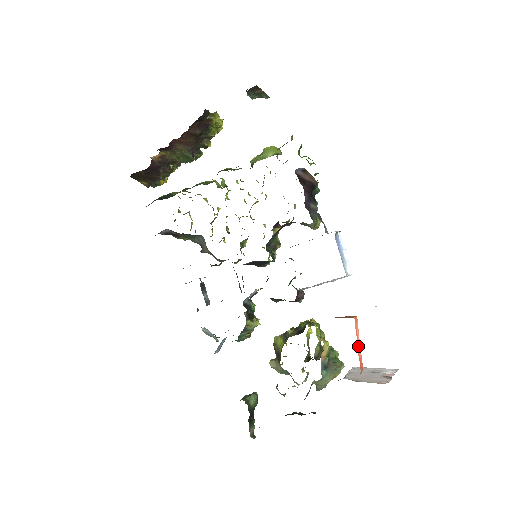
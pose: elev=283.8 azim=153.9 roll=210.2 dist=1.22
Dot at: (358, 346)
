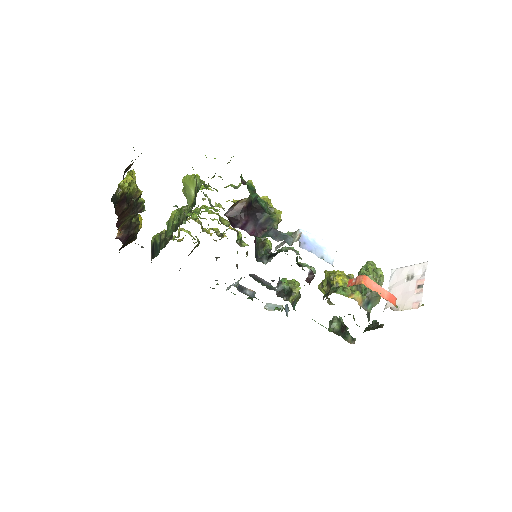
Dot at: (380, 292)
